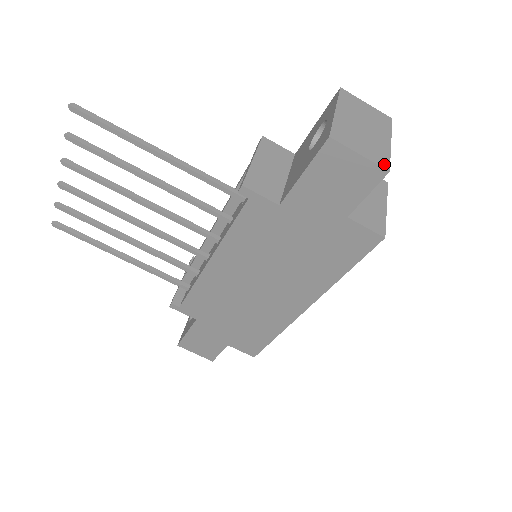
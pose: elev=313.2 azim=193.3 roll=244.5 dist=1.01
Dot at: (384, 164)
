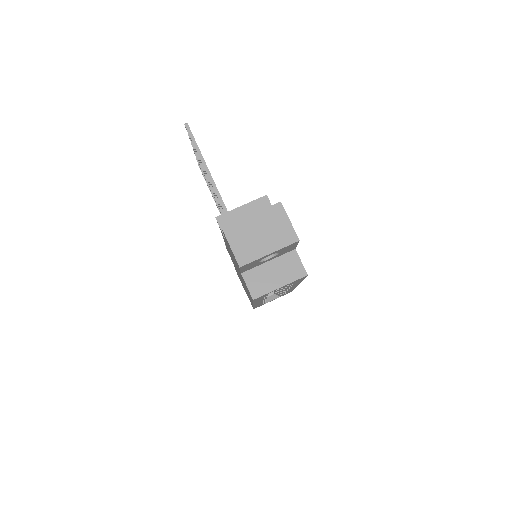
Dot at: (242, 261)
